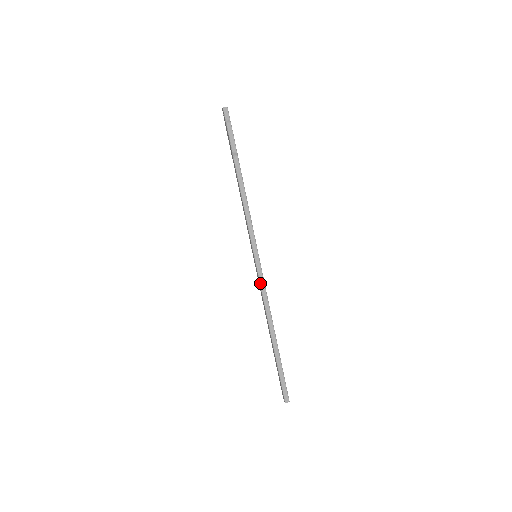
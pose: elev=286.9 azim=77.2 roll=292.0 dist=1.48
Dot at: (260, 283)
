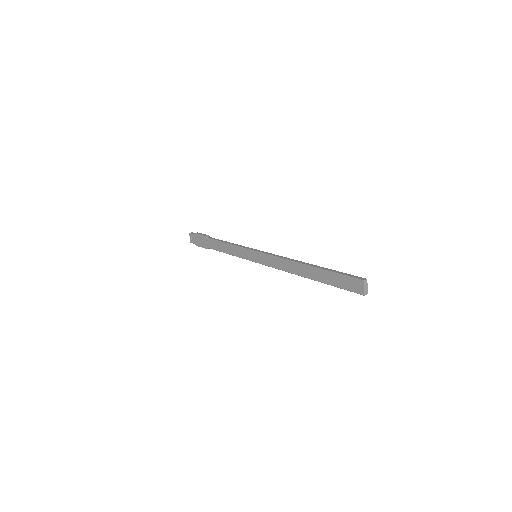
Dot at: (269, 255)
